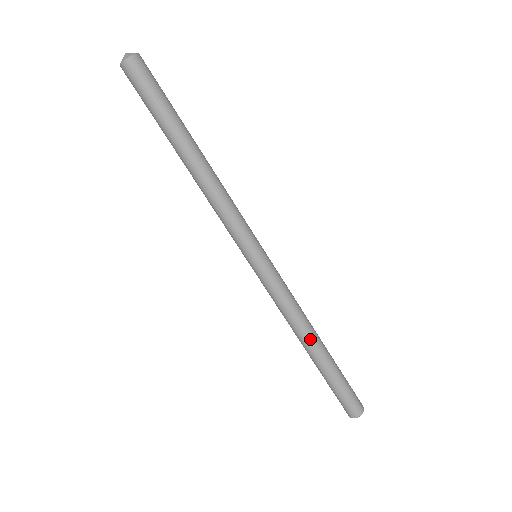
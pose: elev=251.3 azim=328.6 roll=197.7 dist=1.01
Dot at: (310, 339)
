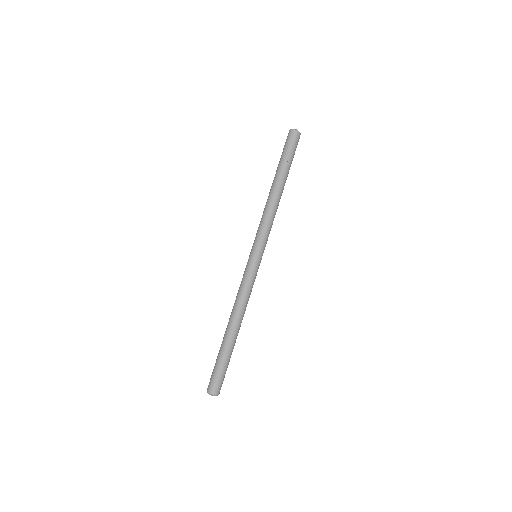
Dot at: (238, 321)
